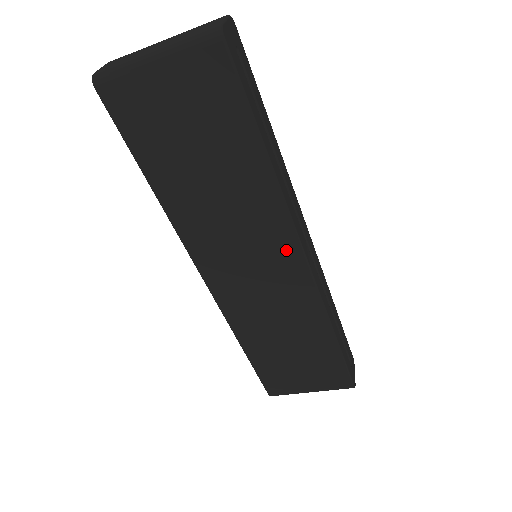
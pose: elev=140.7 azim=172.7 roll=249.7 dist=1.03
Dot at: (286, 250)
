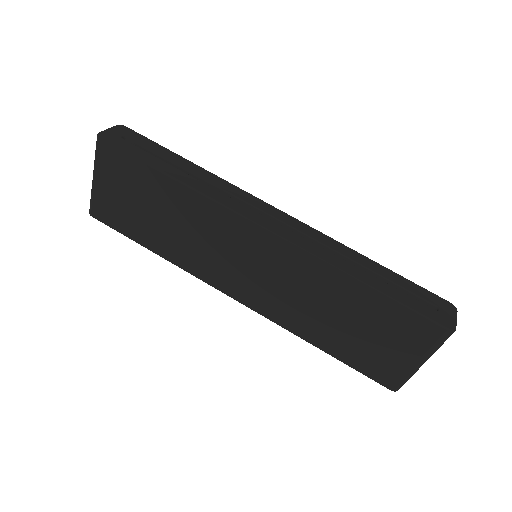
Dot at: (246, 232)
